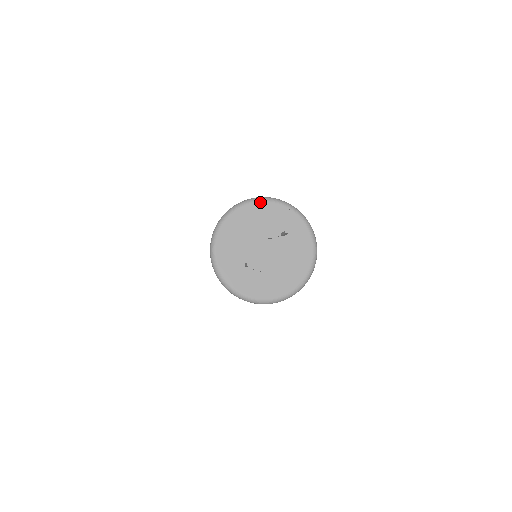
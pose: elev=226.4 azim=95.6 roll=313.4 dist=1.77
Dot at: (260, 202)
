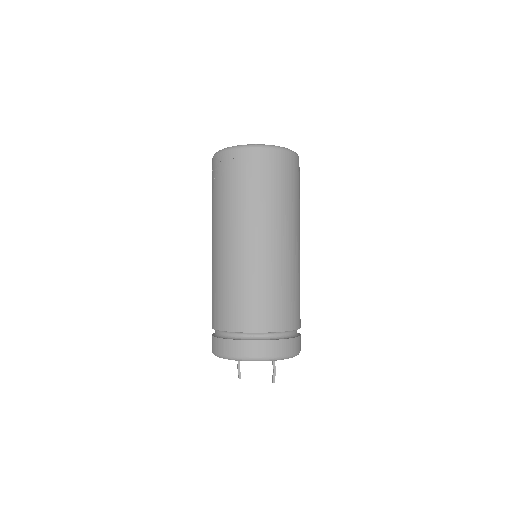
Dot at: occluded
